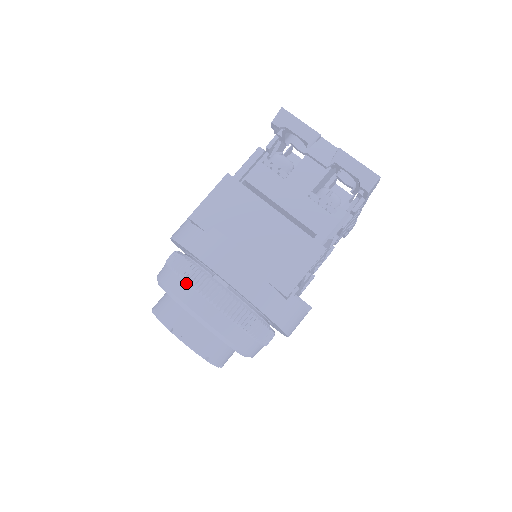
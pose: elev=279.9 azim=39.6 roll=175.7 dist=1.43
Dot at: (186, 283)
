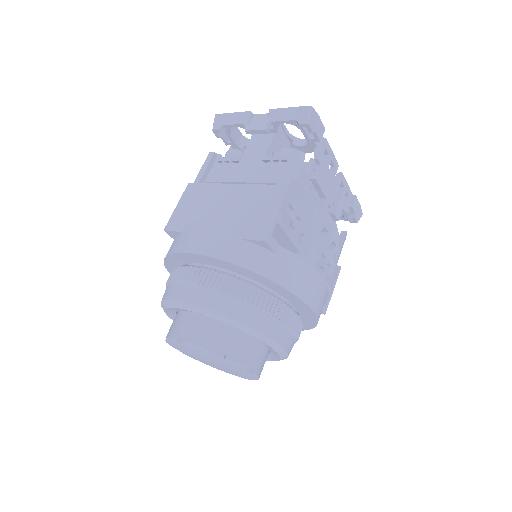
Dot at: (175, 284)
